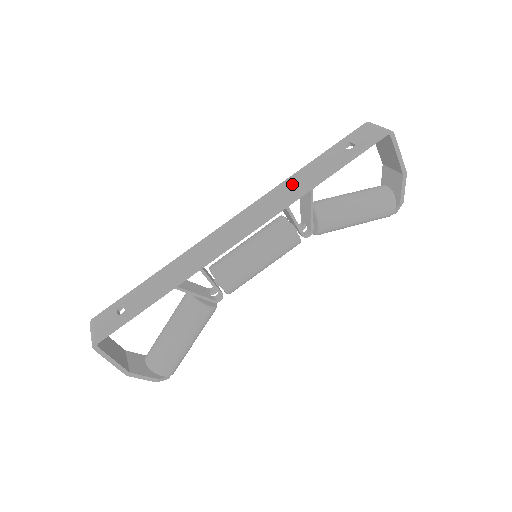
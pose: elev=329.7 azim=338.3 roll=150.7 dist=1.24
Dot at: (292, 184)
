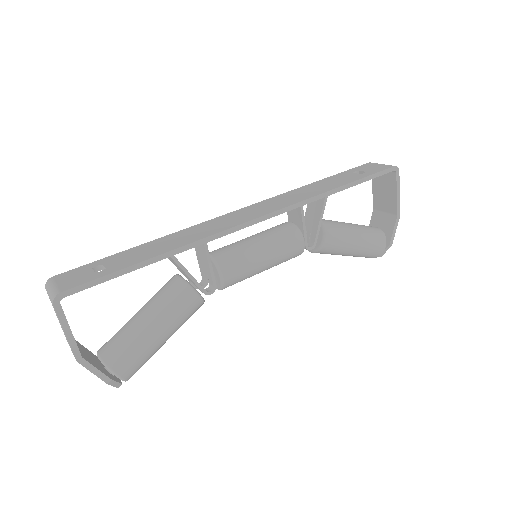
Dot at: (307, 190)
